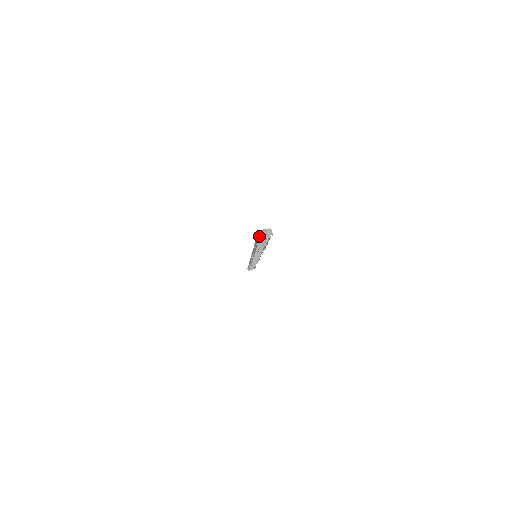
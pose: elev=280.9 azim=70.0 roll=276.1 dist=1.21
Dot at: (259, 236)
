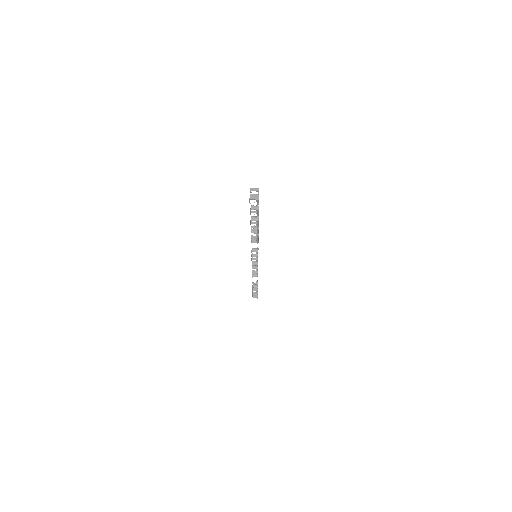
Dot at: (250, 190)
